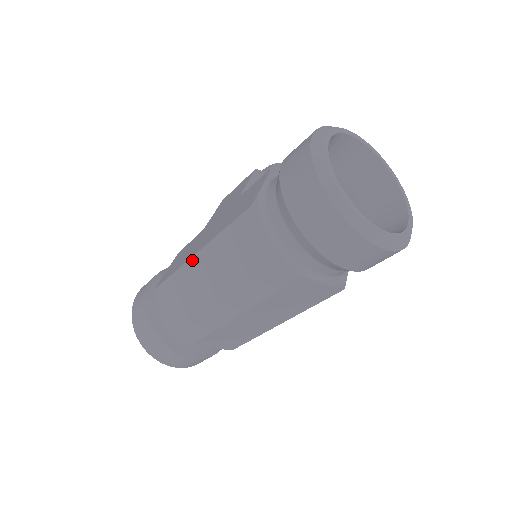
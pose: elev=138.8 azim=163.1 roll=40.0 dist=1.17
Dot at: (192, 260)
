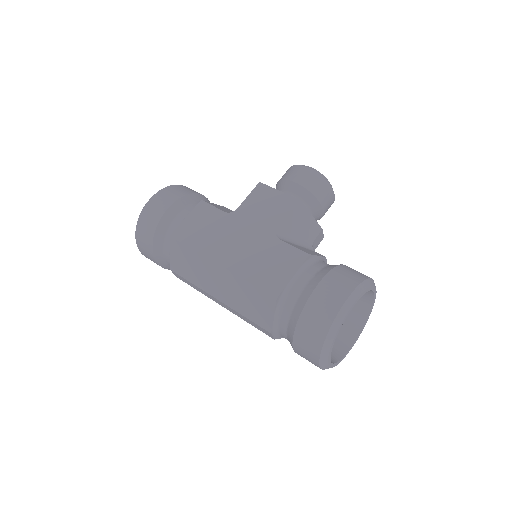
Dot at: (213, 263)
